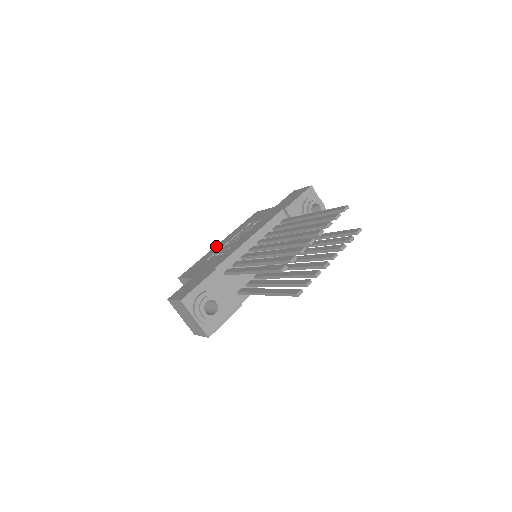
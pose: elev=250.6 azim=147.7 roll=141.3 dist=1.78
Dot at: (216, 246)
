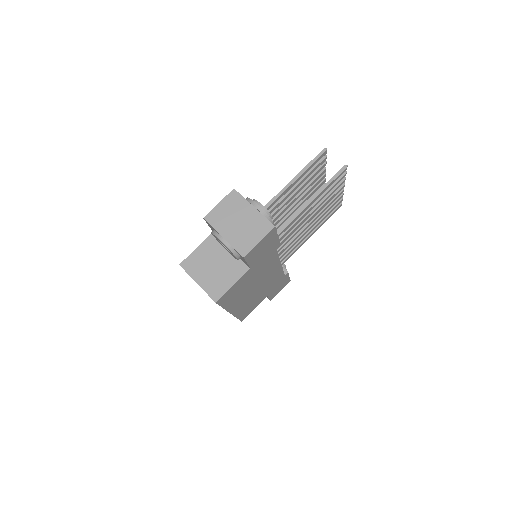
Dot at: occluded
